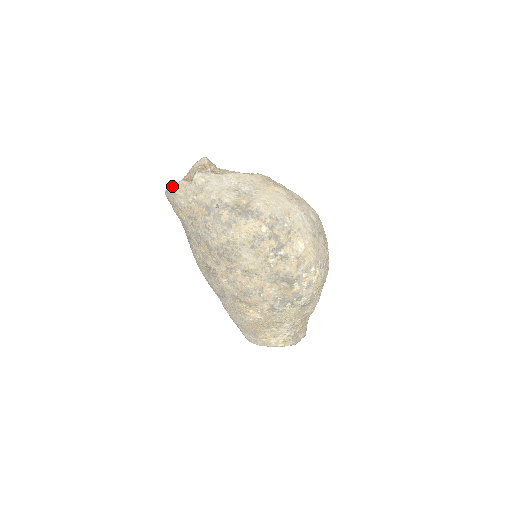
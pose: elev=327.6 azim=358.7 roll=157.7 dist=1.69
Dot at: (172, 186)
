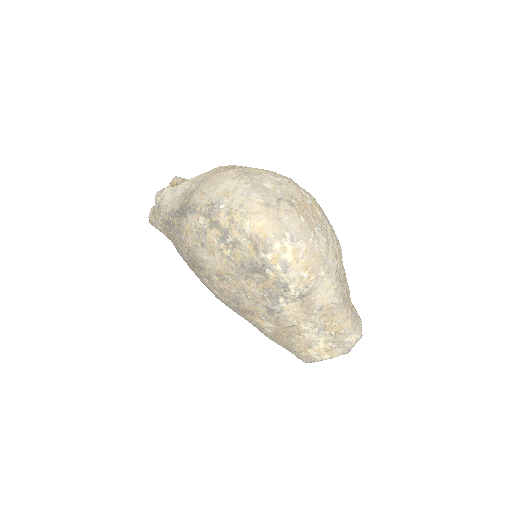
Dot at: occluded
